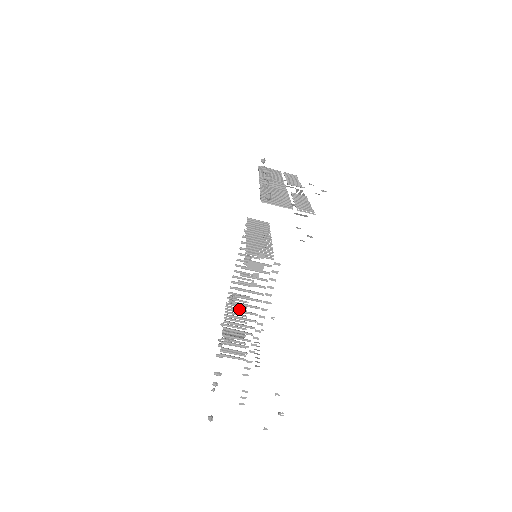
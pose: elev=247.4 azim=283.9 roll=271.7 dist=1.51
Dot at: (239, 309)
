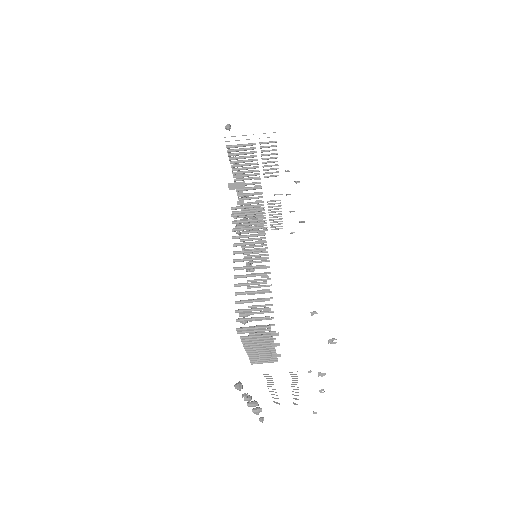
Dot at: (267, 359)
